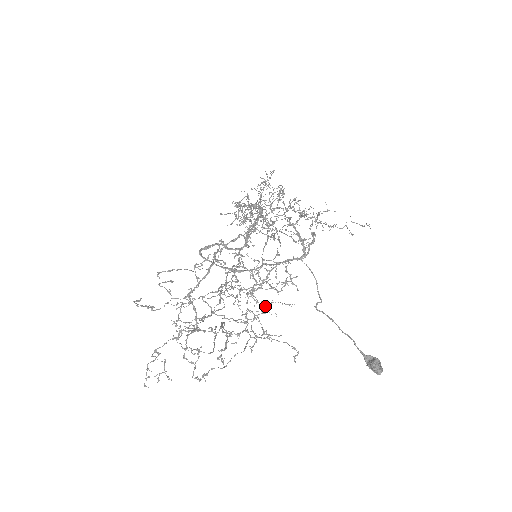
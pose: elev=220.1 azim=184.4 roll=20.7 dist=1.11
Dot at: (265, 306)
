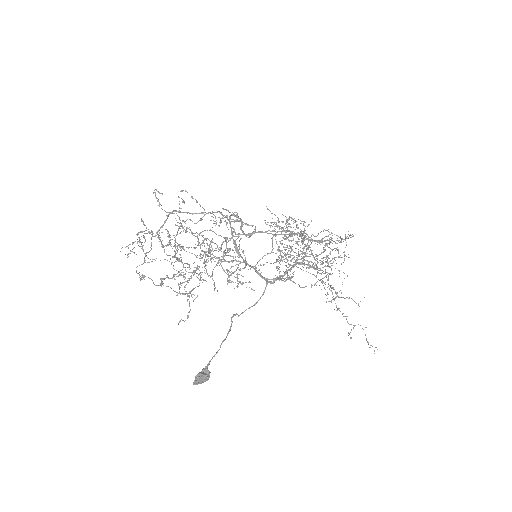
Dot at: (204, 272)
